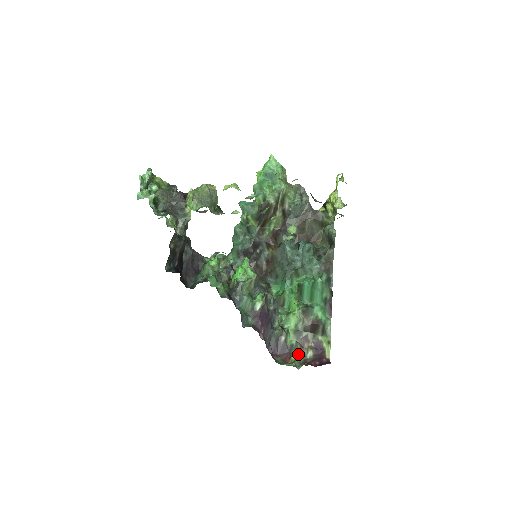
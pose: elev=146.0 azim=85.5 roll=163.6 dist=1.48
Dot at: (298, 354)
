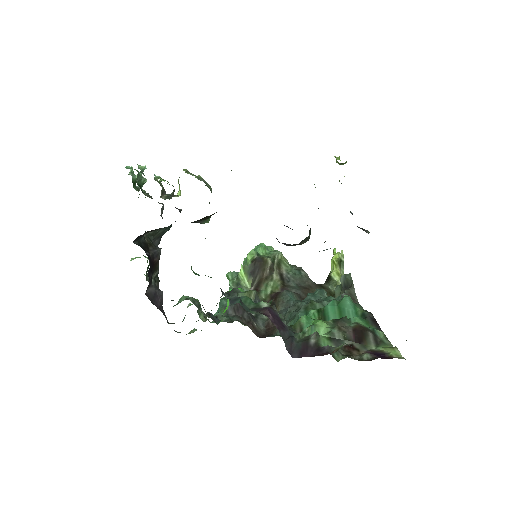
Dot at: occluded
